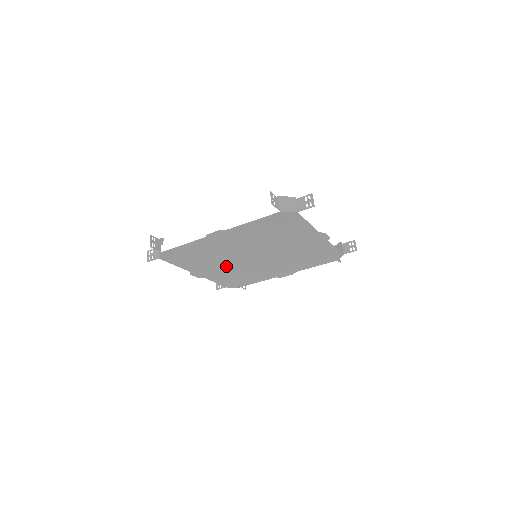
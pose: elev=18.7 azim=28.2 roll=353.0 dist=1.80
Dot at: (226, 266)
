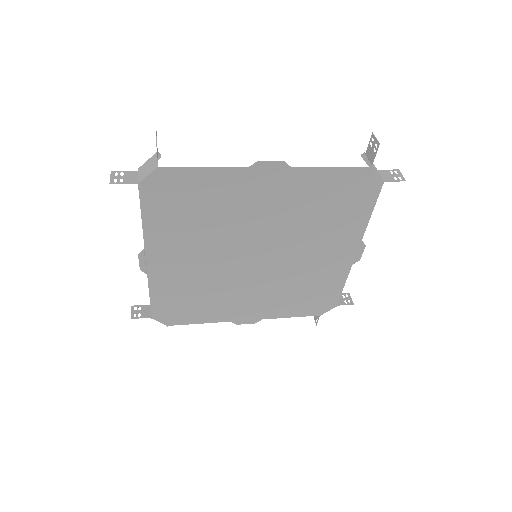
Dot at: (253, 291)
